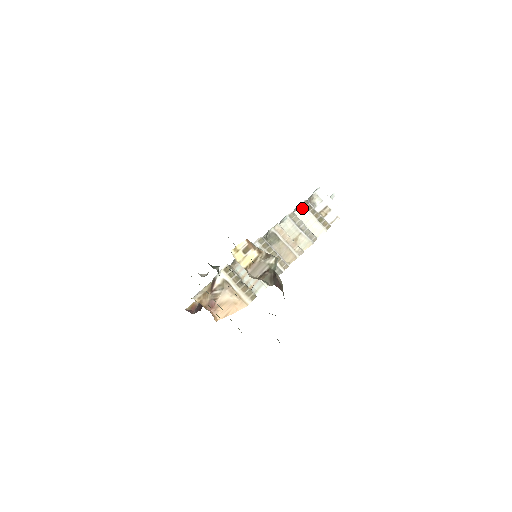
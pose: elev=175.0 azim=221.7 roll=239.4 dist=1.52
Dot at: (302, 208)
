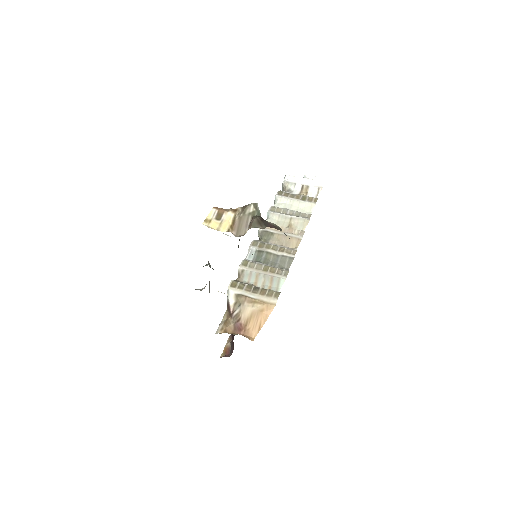
Dot at: (279, 198)
